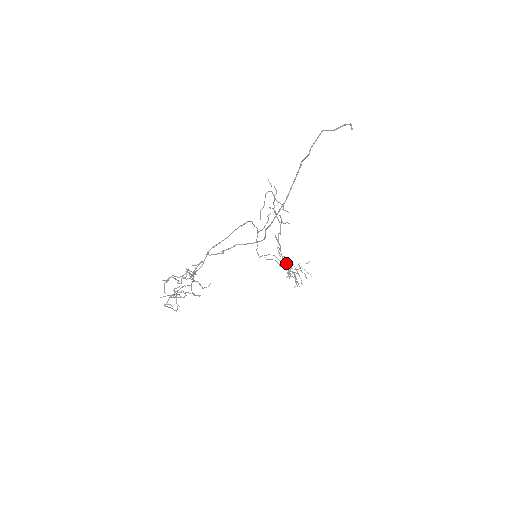
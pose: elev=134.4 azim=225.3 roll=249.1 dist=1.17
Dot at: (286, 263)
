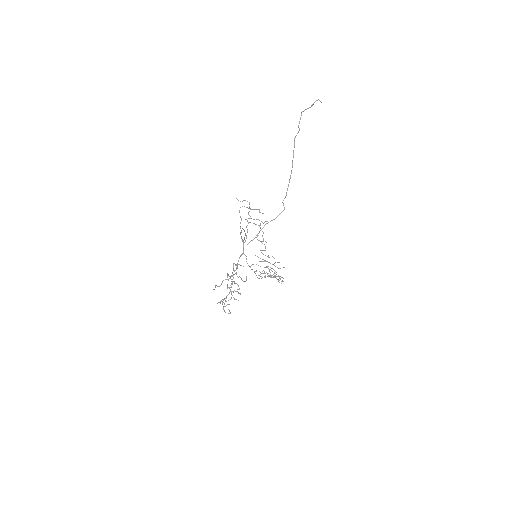
Dot at: (270, 263)
